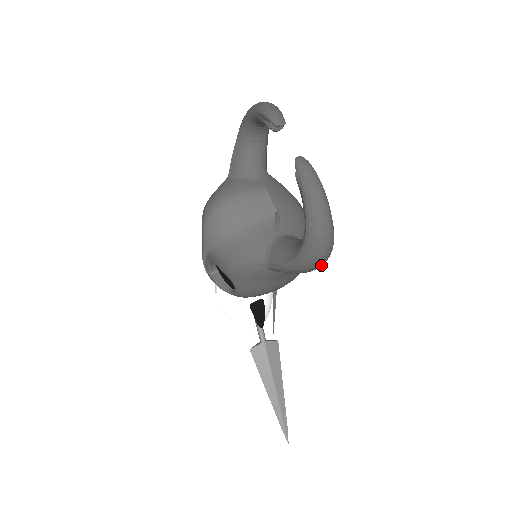
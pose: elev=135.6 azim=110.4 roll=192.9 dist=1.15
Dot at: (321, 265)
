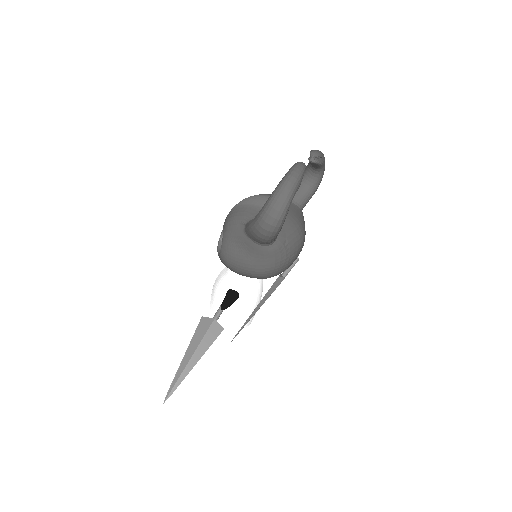
Dot at: (268, 230)
